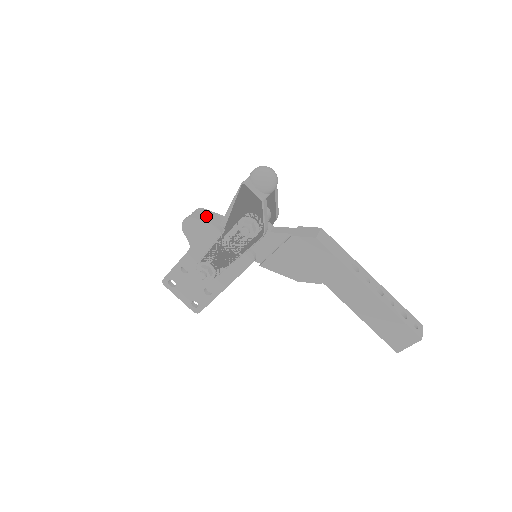
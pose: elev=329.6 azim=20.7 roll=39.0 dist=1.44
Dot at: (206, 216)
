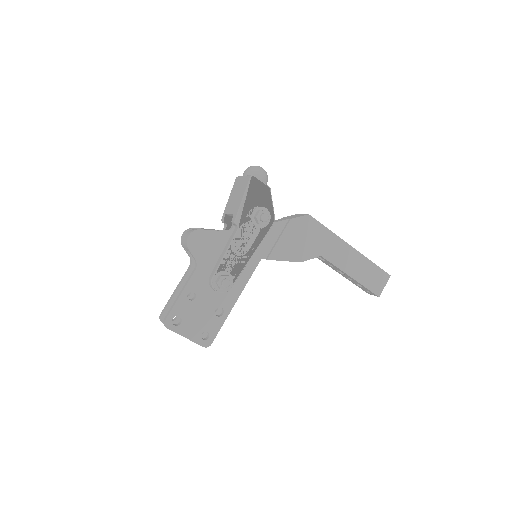
Dot at: occluded
